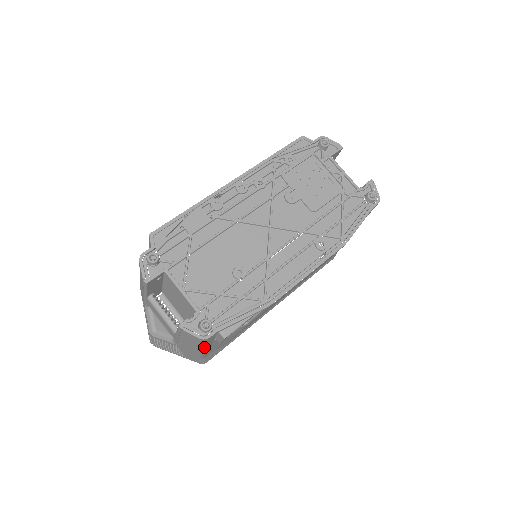
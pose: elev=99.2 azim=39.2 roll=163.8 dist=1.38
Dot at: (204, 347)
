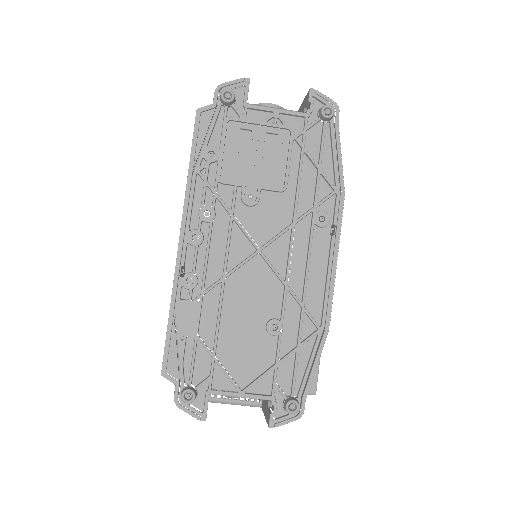
Dot at: occluded
